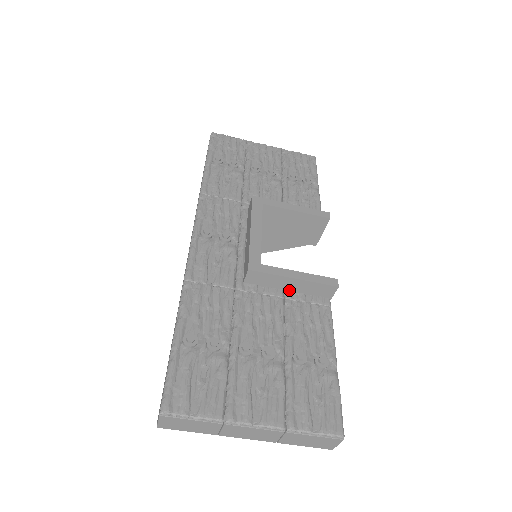
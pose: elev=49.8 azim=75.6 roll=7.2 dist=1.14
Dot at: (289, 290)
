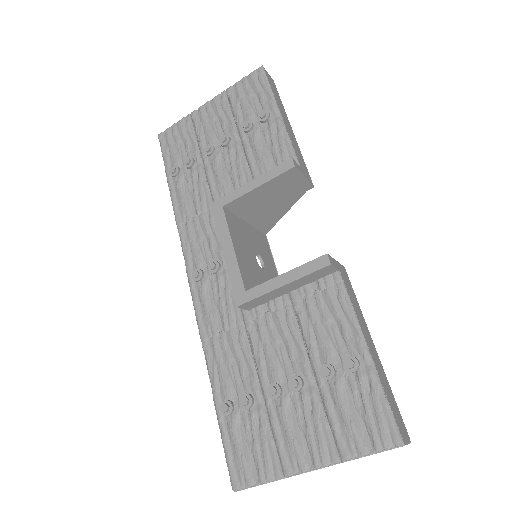
Dot at: (292, 290)
